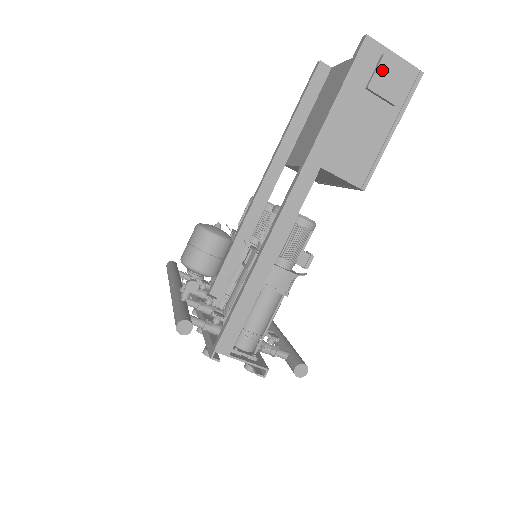
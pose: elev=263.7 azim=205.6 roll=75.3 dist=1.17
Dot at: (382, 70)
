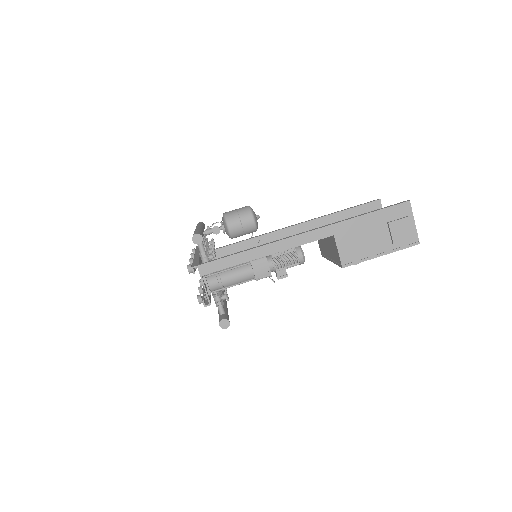
Dot at: (402, 222)
